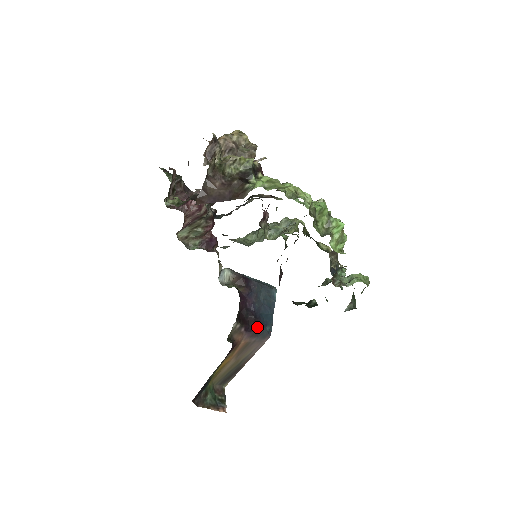
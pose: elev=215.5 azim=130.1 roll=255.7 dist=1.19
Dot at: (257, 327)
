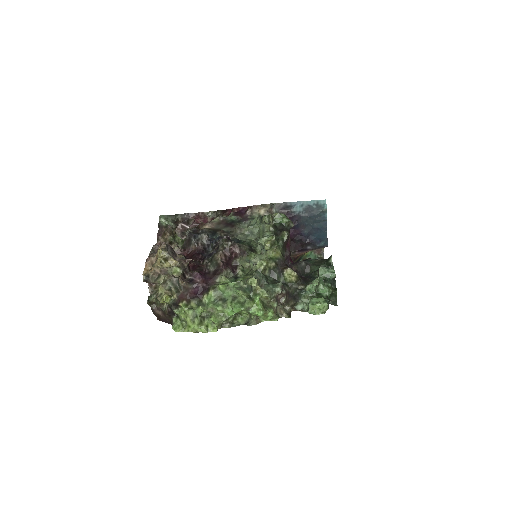
Dot at: (310, 247)
